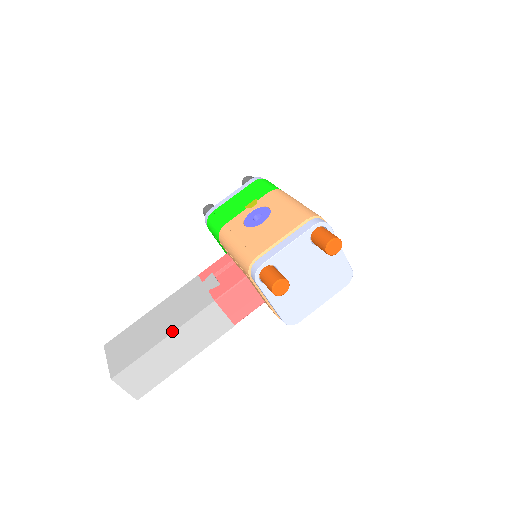
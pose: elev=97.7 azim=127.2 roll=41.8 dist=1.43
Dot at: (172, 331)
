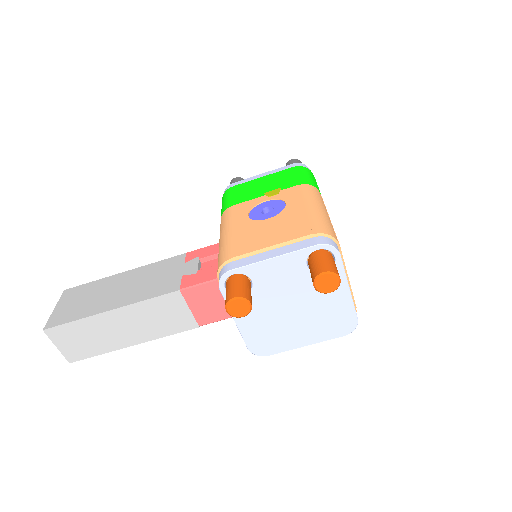
Dot at: (122, 305)
